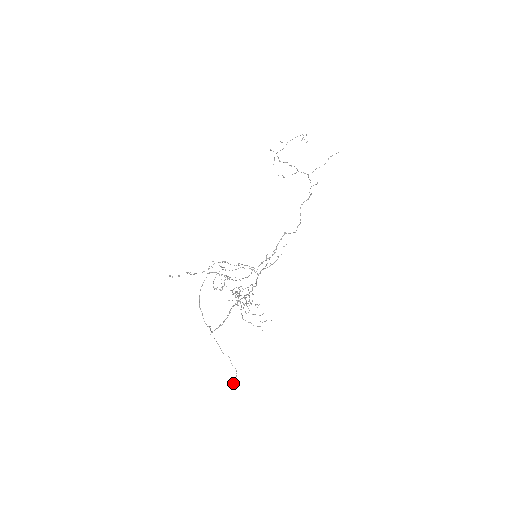
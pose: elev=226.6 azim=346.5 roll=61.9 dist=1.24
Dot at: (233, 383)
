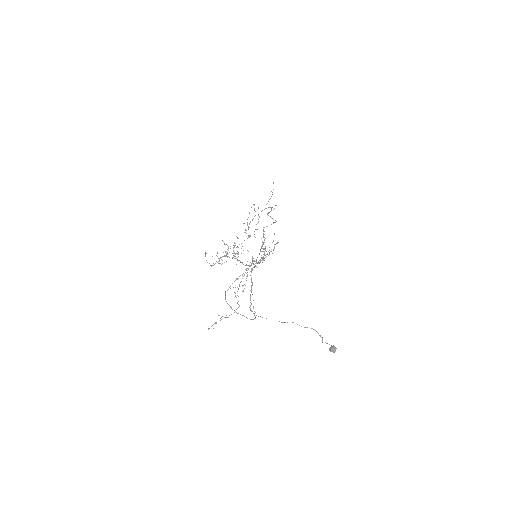
Dot at: (329, 349)
